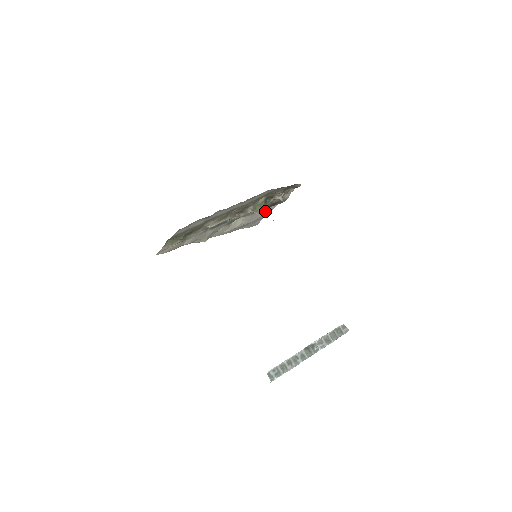
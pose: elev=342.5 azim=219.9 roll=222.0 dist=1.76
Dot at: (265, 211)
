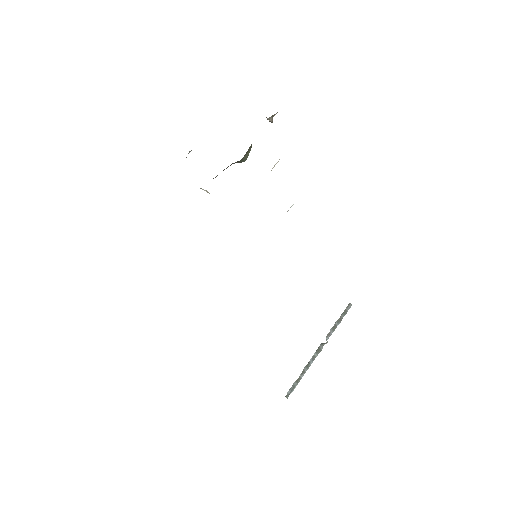
Dot at: occluded
